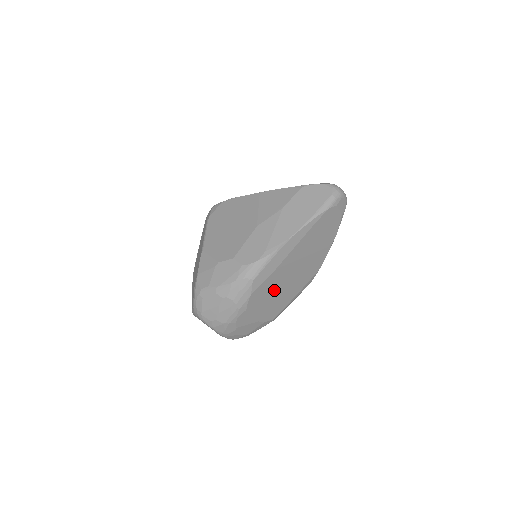
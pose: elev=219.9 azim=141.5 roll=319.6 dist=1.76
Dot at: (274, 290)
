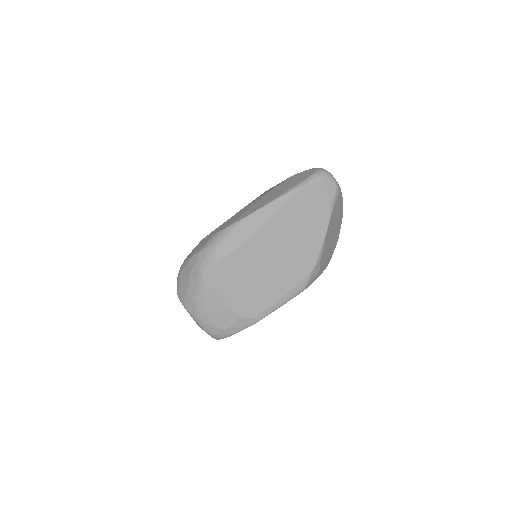
Dot at: (248, 273)
